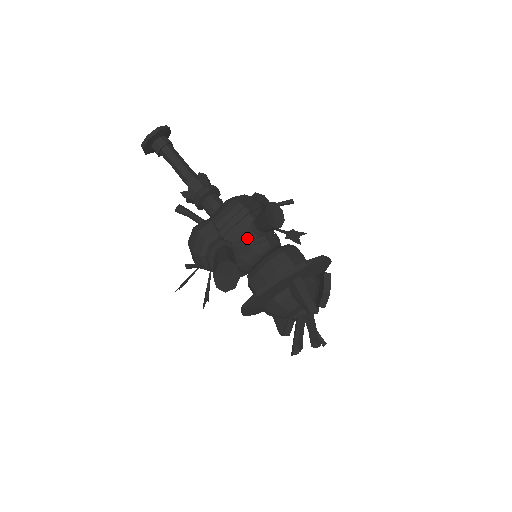
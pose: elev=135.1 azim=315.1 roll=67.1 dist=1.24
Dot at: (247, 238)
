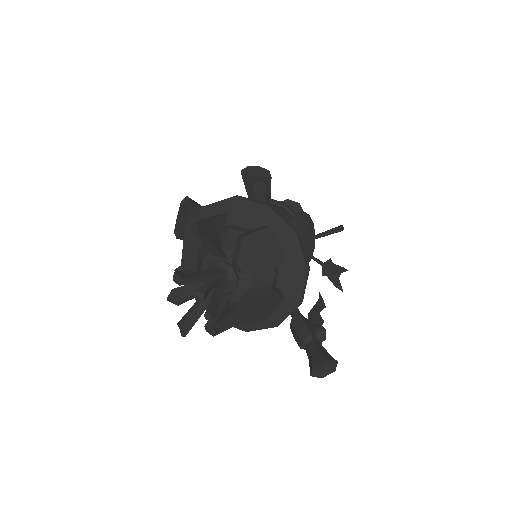
Dot at: occluded
